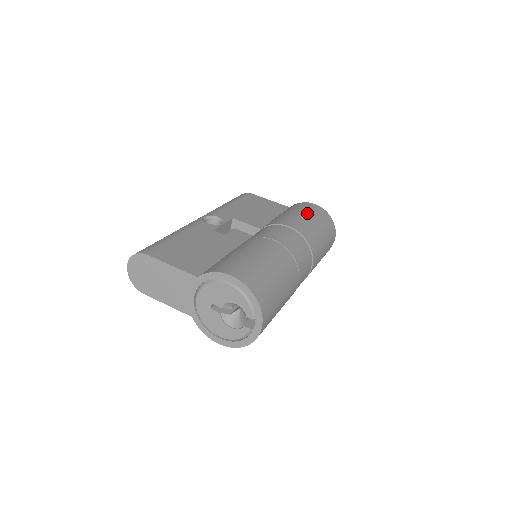
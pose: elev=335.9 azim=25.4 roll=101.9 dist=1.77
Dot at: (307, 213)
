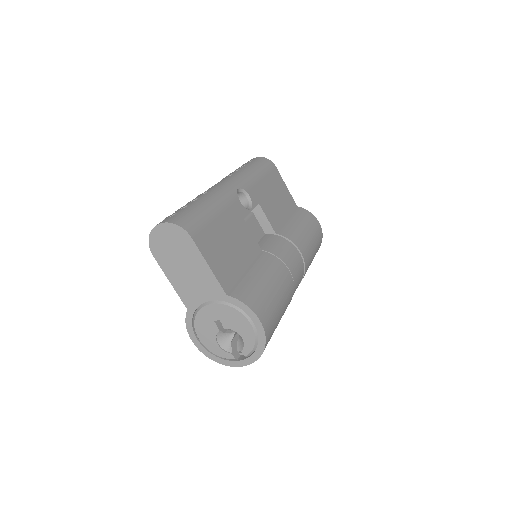
Dot at: (314, 236)
